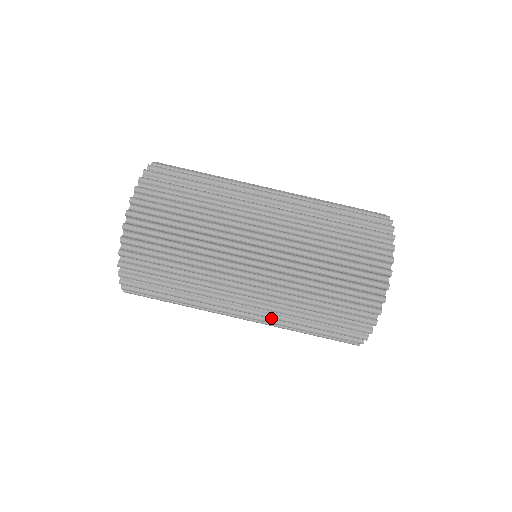
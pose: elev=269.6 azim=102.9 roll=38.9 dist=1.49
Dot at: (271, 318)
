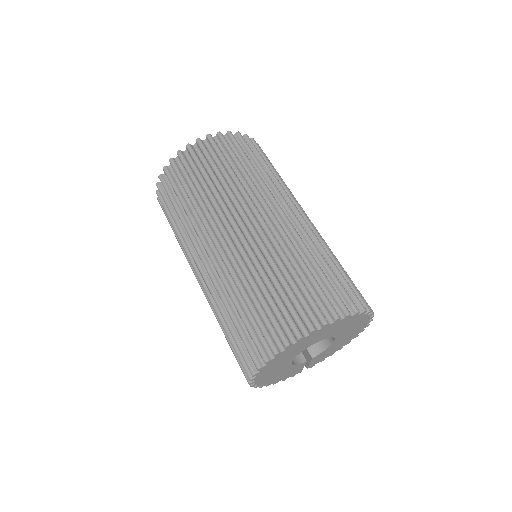
Dot at: occluded
